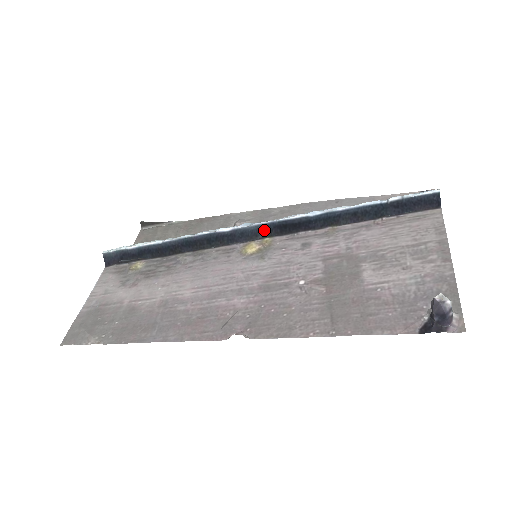
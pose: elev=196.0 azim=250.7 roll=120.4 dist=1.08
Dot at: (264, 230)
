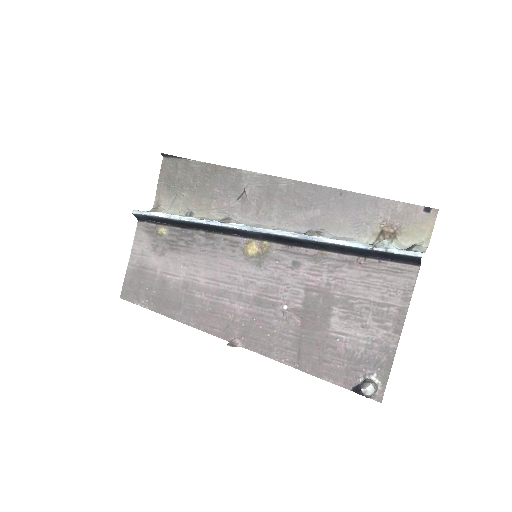
Dot at: (263, 236)
